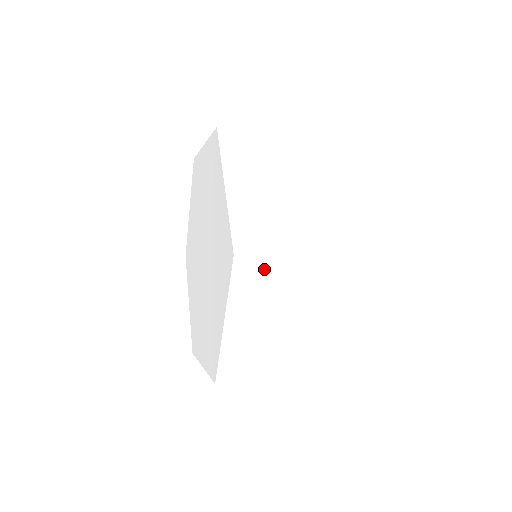
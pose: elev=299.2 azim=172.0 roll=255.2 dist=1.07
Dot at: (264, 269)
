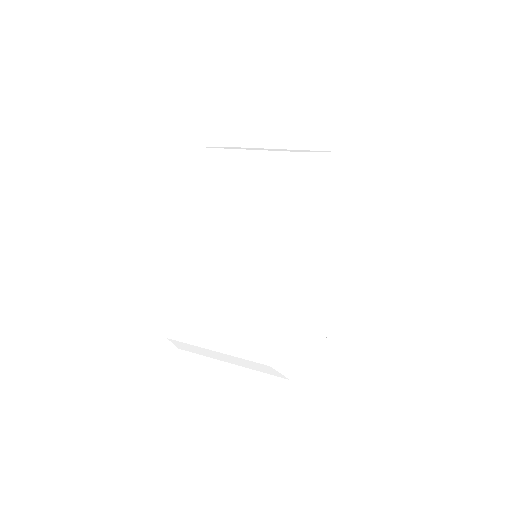
Dot at: (359, 280)
